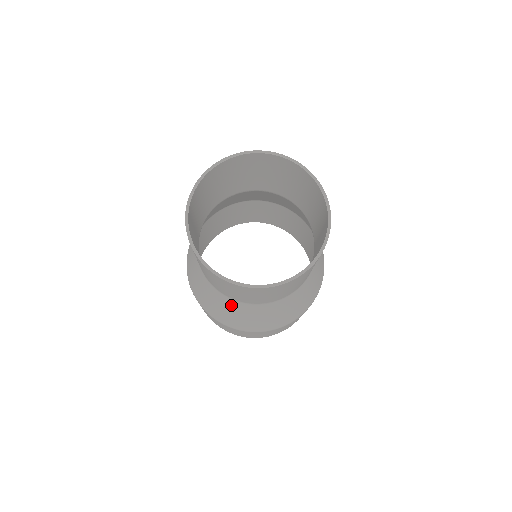
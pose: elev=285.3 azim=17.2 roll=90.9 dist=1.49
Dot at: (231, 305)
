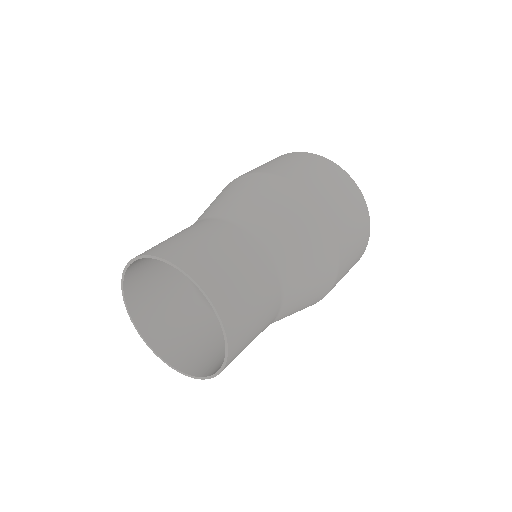
Dot at: occluded
